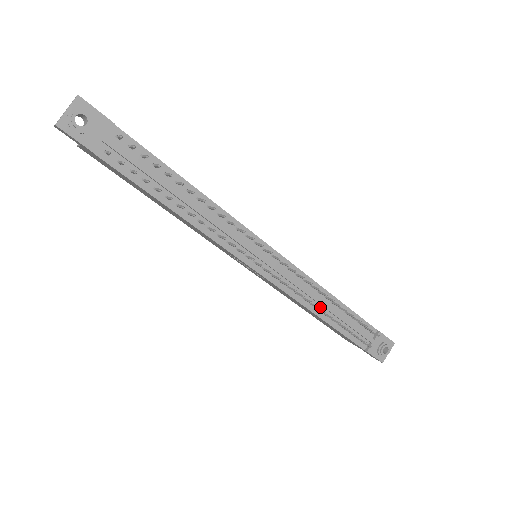
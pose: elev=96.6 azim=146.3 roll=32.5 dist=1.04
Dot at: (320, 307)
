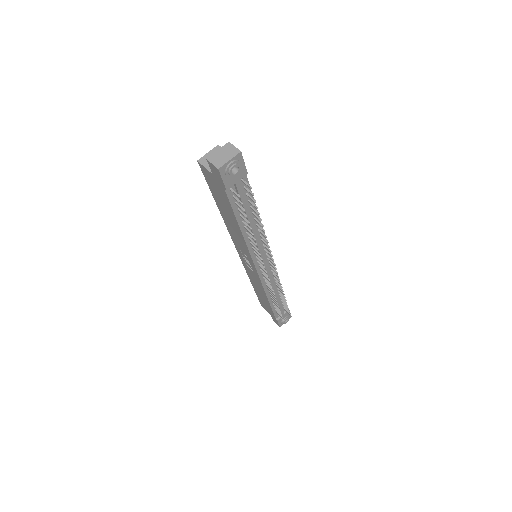
Dot at: occluded
